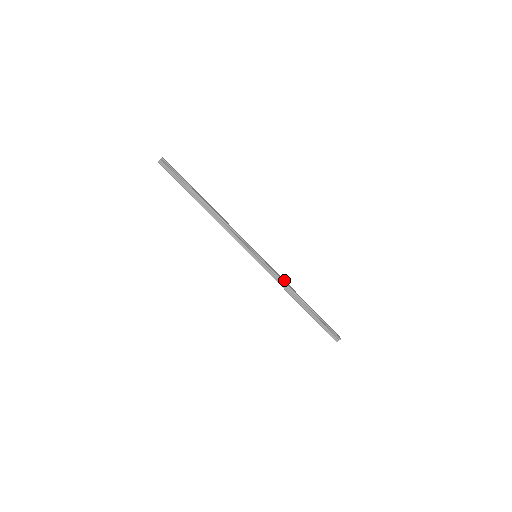
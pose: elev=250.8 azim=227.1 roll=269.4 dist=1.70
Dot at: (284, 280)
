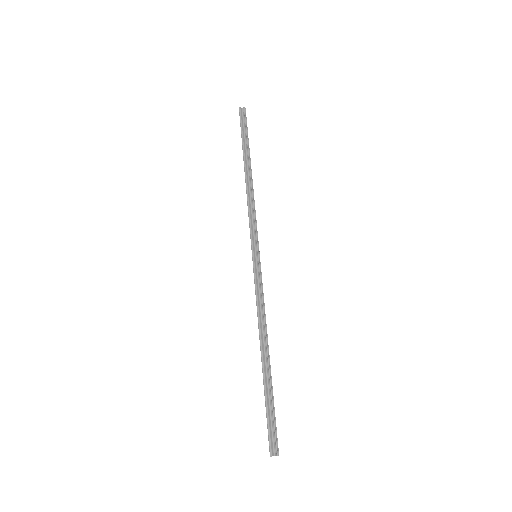
Dot at: occluded
